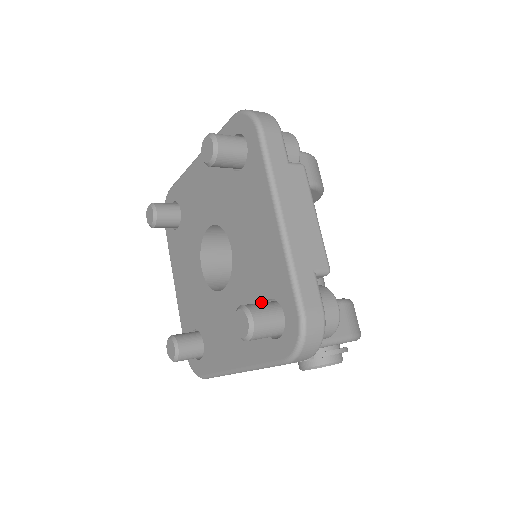
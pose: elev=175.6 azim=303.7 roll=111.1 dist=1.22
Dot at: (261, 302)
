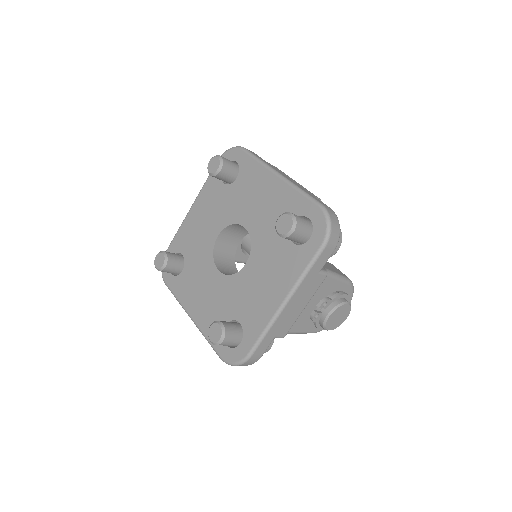
Dot at: occluded
